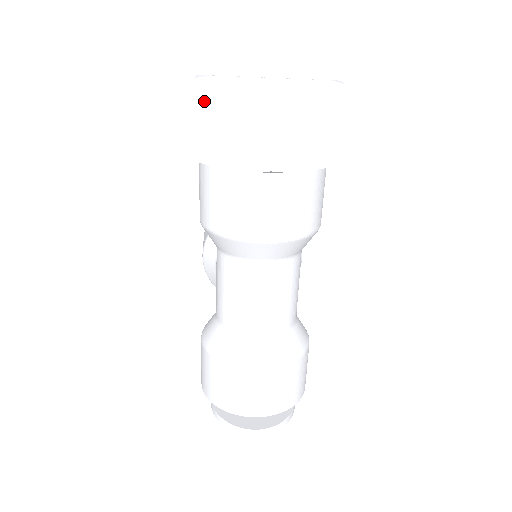
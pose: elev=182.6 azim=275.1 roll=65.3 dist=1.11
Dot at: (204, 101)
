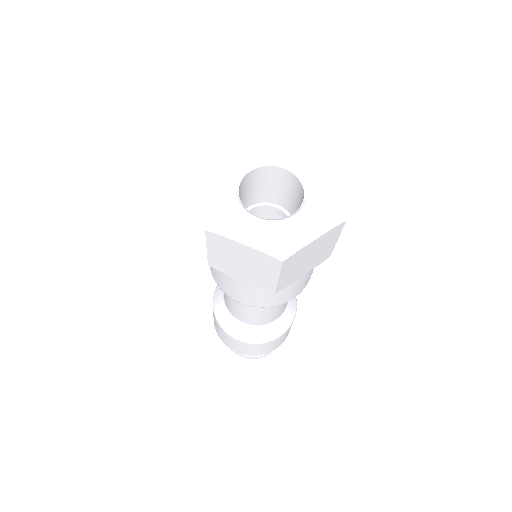
Dot at: (214, 244)
